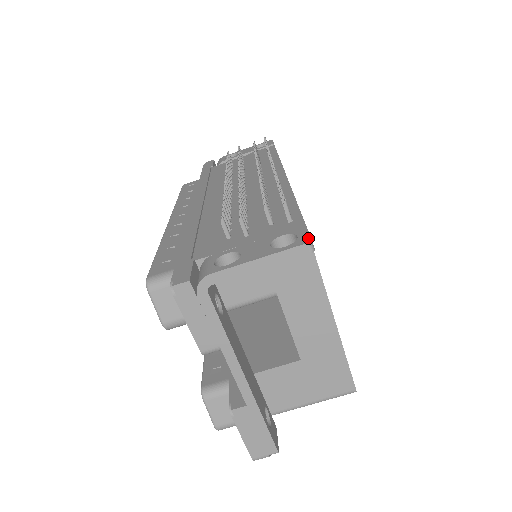
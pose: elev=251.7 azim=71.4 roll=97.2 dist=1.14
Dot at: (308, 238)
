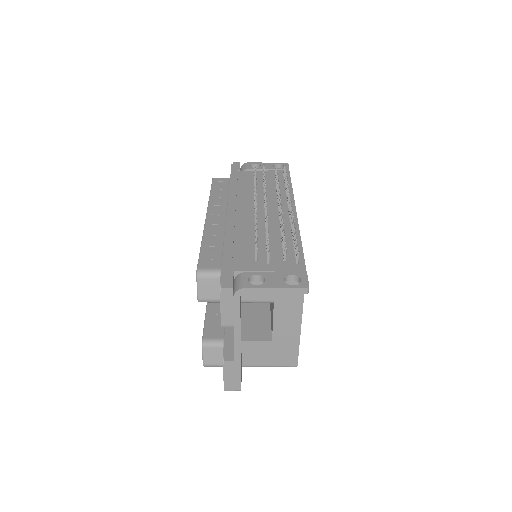
Dot at: (307, 284)
